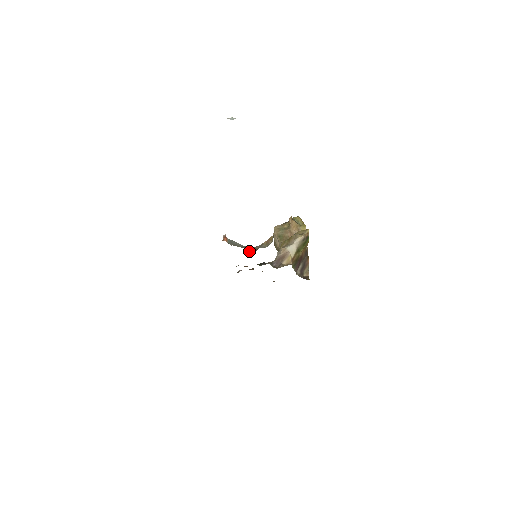
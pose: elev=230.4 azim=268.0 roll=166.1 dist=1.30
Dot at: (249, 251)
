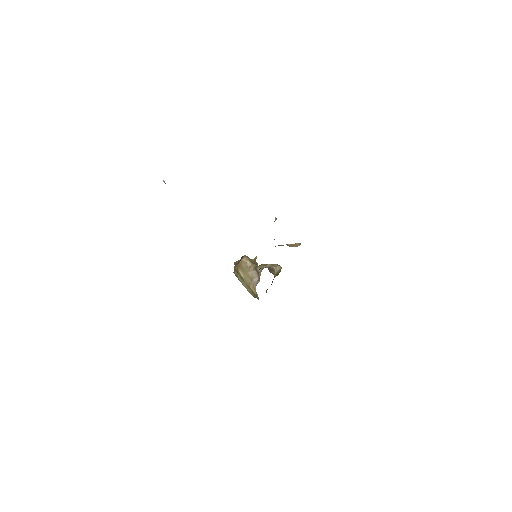
Dot at: occluded
